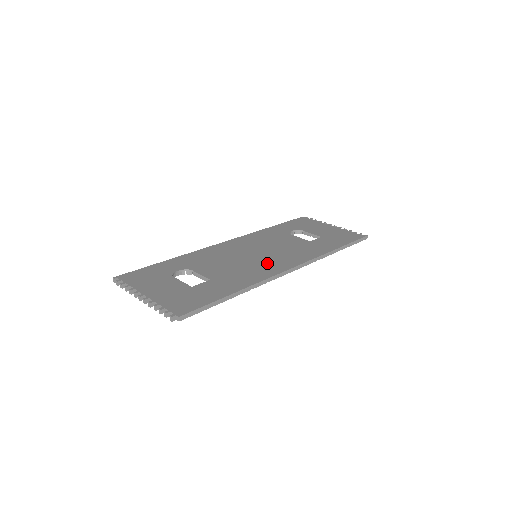
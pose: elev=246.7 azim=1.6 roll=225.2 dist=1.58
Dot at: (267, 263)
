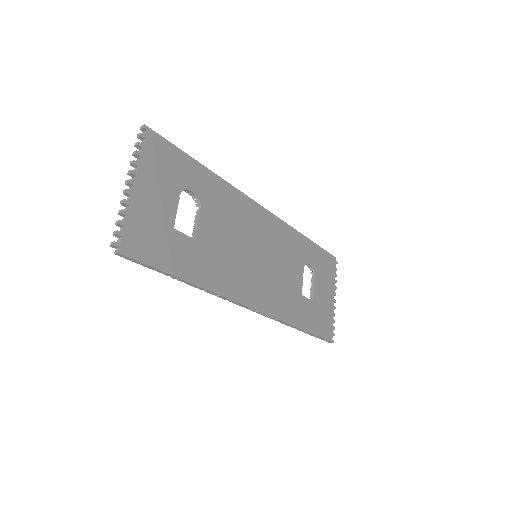
Dot at: (249, 278)
